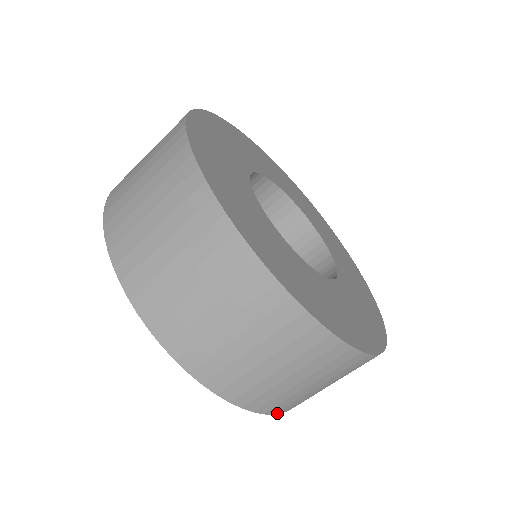
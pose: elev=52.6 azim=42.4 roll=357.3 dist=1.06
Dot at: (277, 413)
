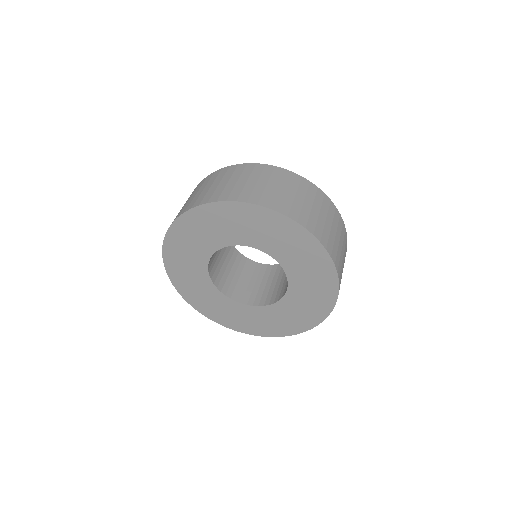
Dot at: (328, 251)
